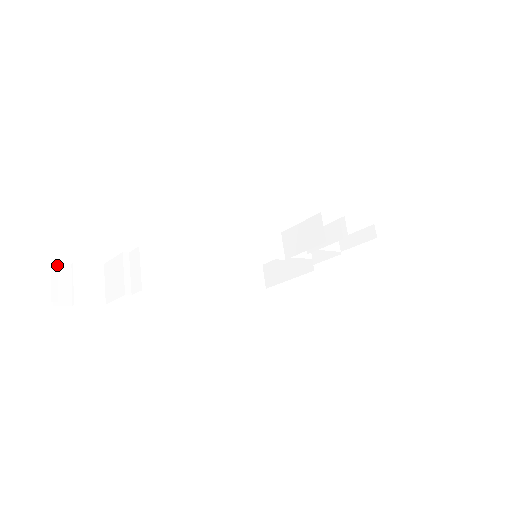
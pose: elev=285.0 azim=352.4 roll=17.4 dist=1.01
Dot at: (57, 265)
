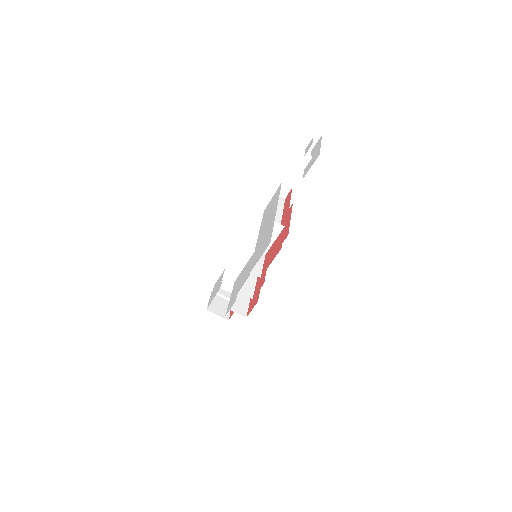
Dot at: occluded
